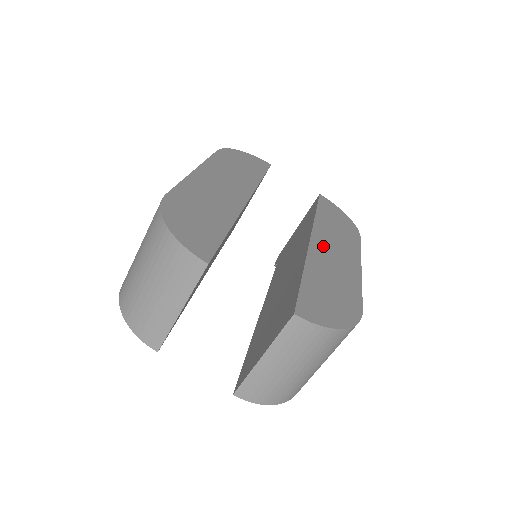
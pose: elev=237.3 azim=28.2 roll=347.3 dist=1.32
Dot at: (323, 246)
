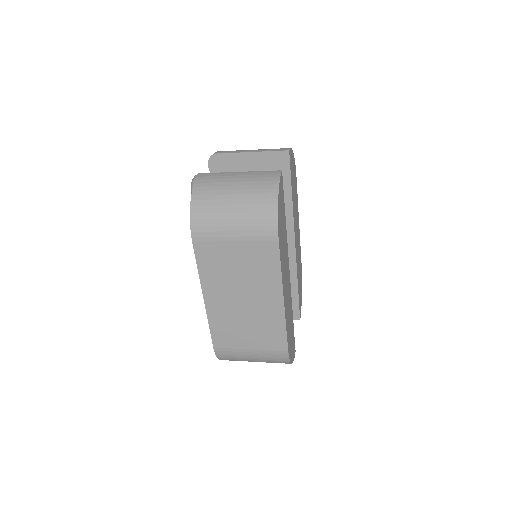
Dot at: occluded
